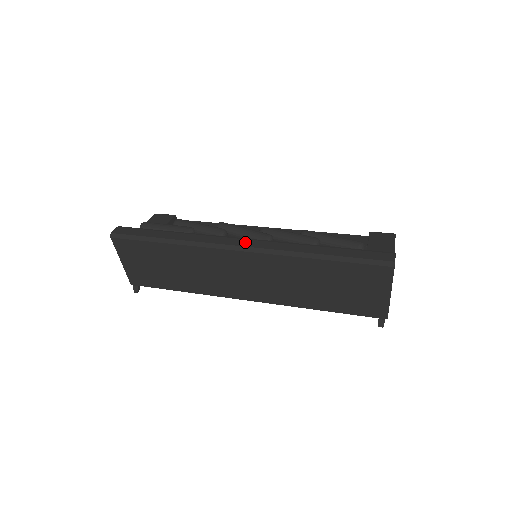
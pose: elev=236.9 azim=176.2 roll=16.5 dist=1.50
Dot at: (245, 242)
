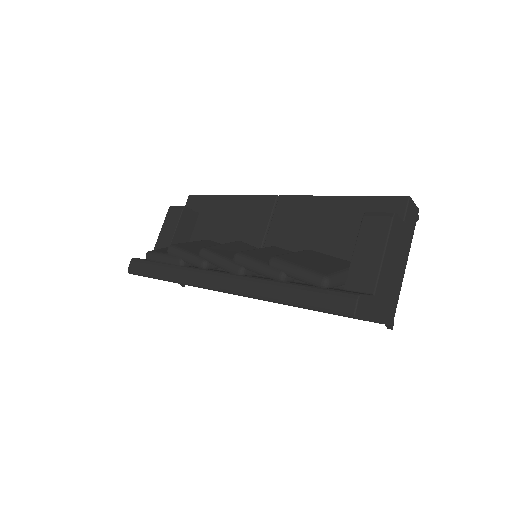
Dot at: (220, 281)
